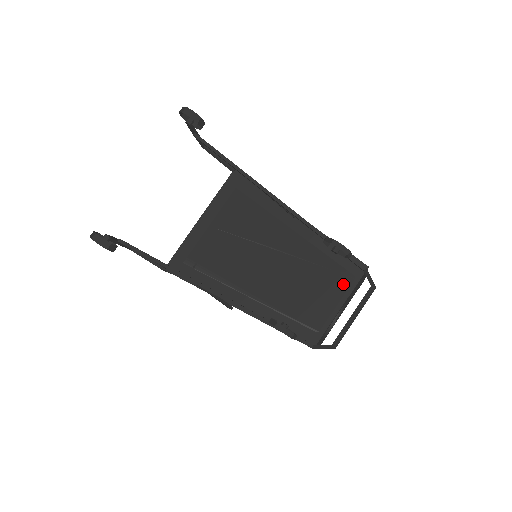
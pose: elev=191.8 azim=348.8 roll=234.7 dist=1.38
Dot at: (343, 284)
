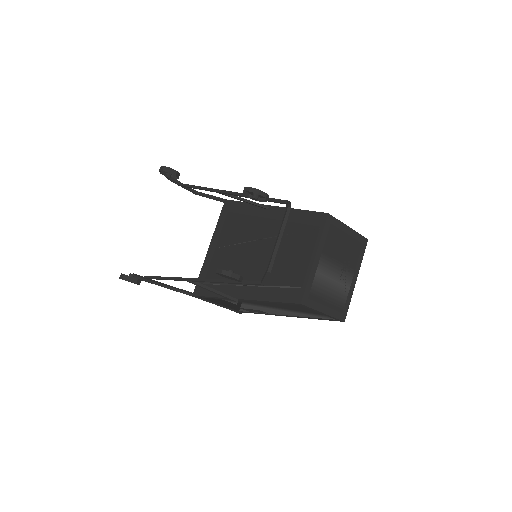
Dot at: (312, 238)
